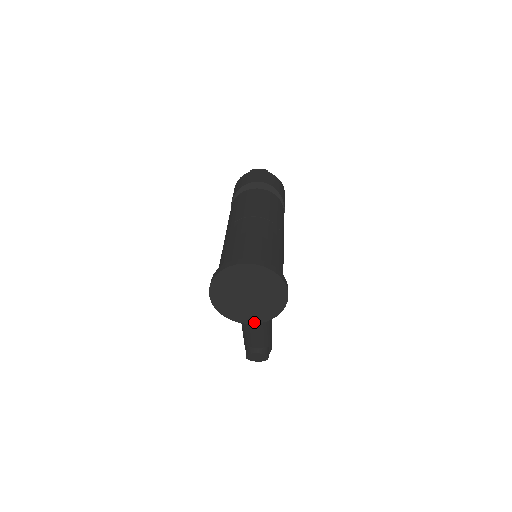
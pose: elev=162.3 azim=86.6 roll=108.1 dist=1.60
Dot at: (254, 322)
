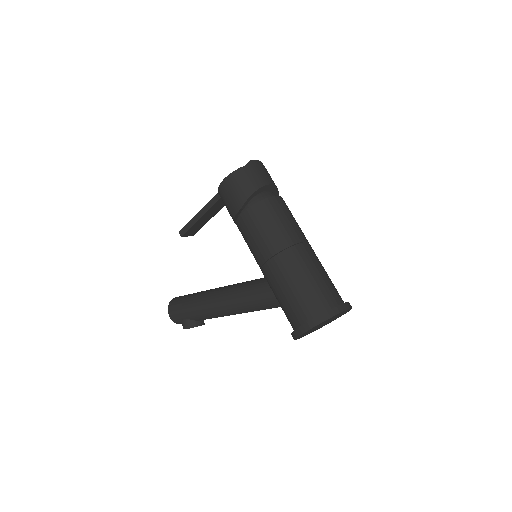
Dot at: occluded
